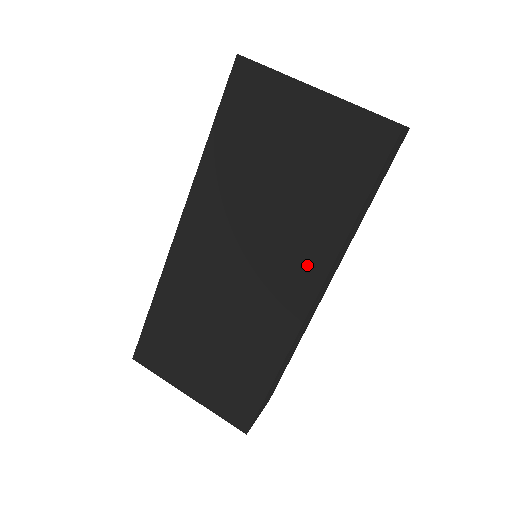
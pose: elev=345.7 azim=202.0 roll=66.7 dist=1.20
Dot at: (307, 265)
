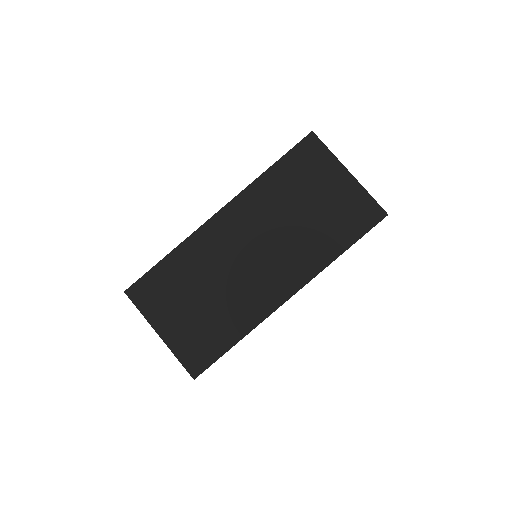
Dot at: (298, 271)
